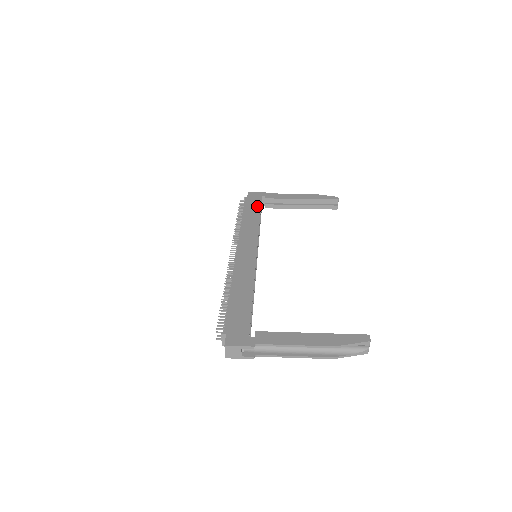
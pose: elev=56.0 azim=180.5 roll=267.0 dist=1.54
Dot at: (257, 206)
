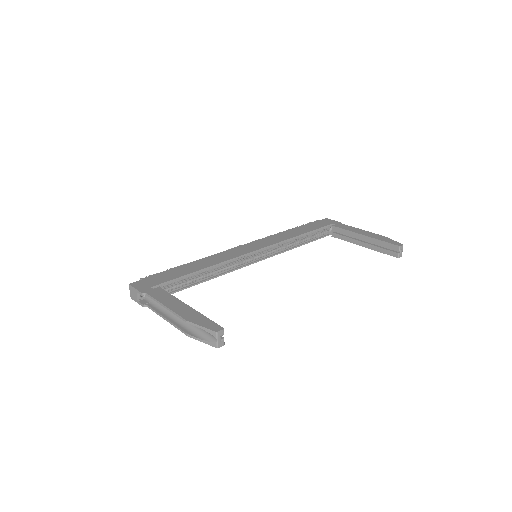
Dot at: (314, 227)
